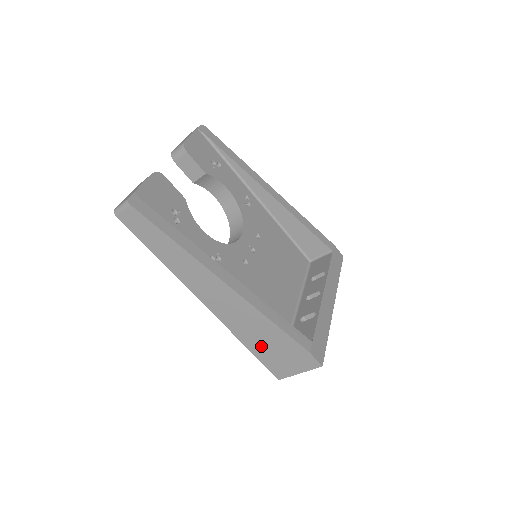
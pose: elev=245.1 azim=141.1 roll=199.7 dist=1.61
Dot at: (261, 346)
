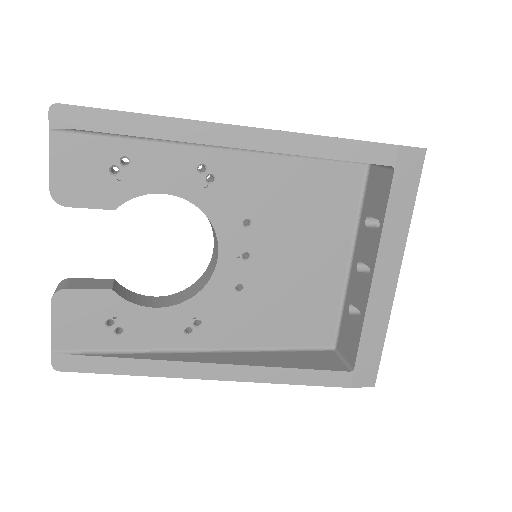
Dot at: occluded
